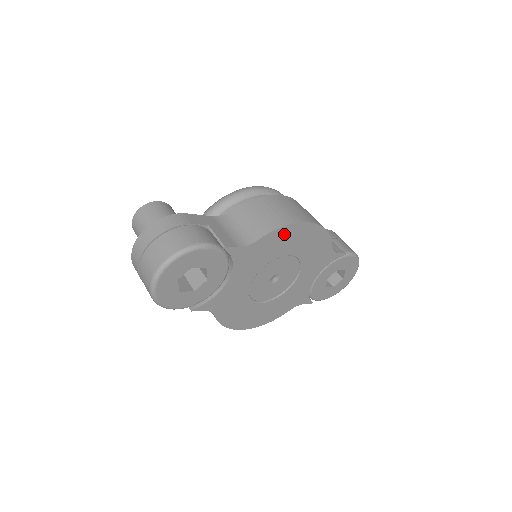
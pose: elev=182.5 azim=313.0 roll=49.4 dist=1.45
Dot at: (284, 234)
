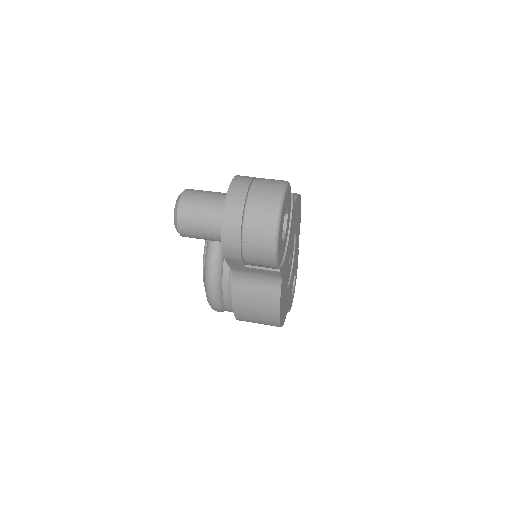
Dot at: (298, 204)
